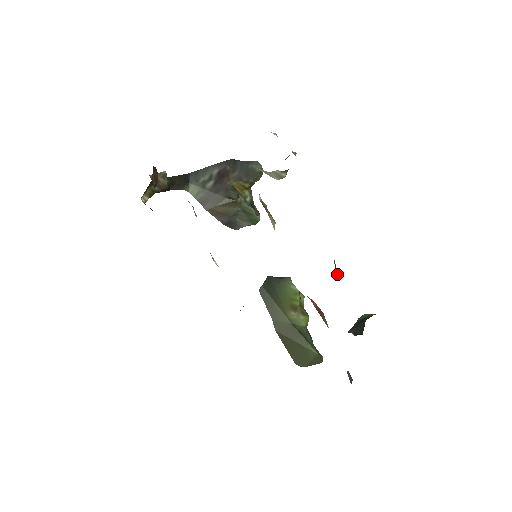
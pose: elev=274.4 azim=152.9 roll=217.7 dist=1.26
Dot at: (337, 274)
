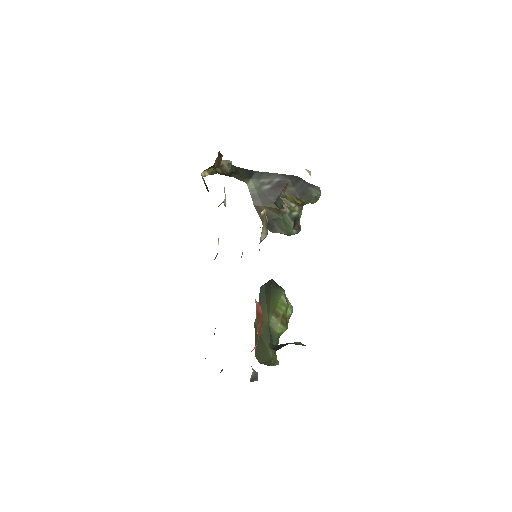
Dot at: occluded
